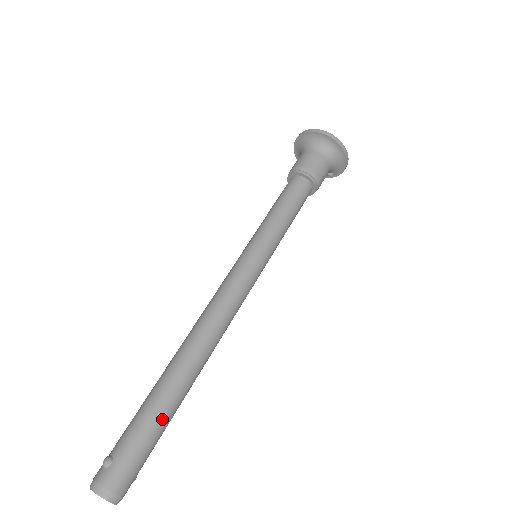
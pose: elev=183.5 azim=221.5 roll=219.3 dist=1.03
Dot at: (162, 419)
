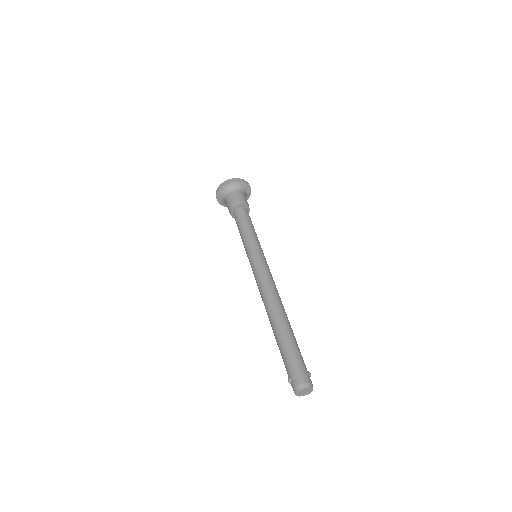
Dot at: (288, 344)
